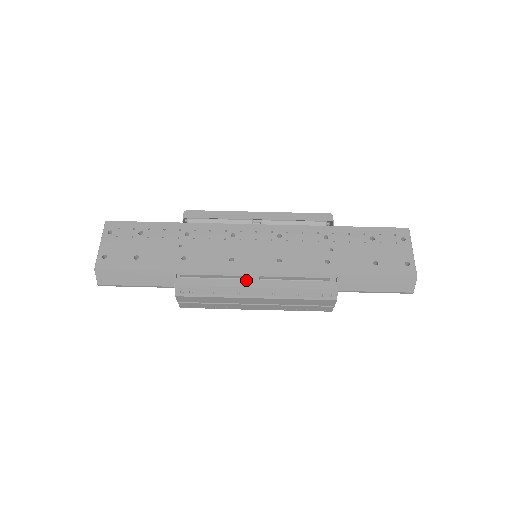
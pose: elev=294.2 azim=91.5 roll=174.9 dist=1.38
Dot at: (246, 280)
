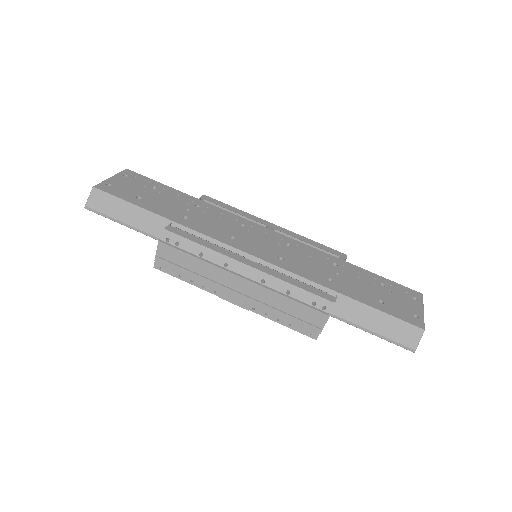
Dot at: (240, 256)
